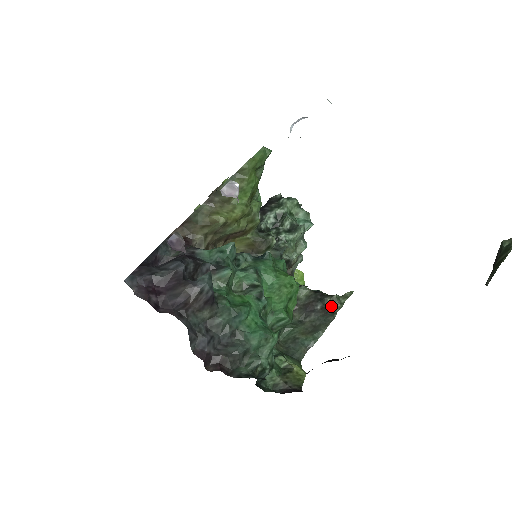
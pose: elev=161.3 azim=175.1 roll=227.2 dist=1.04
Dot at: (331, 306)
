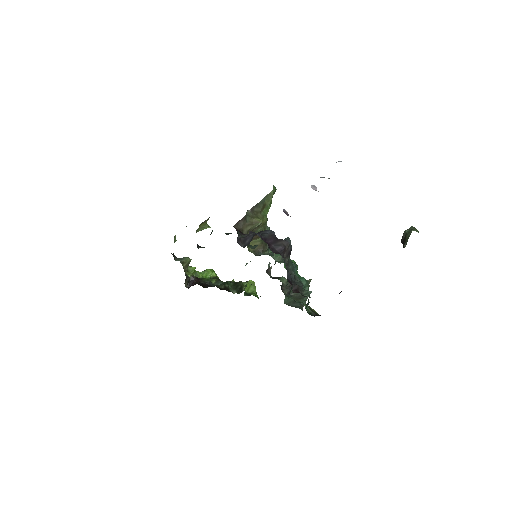
Dot at: occluded
